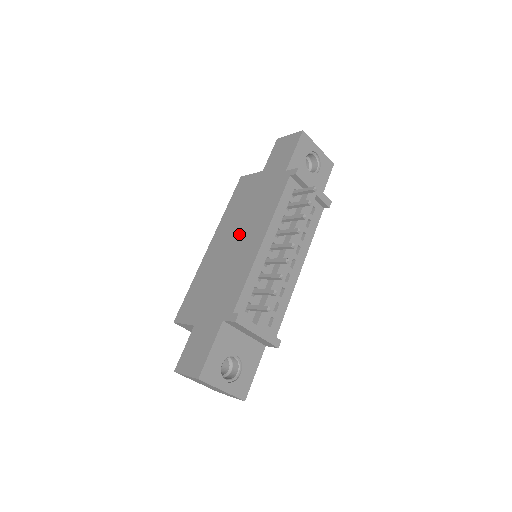
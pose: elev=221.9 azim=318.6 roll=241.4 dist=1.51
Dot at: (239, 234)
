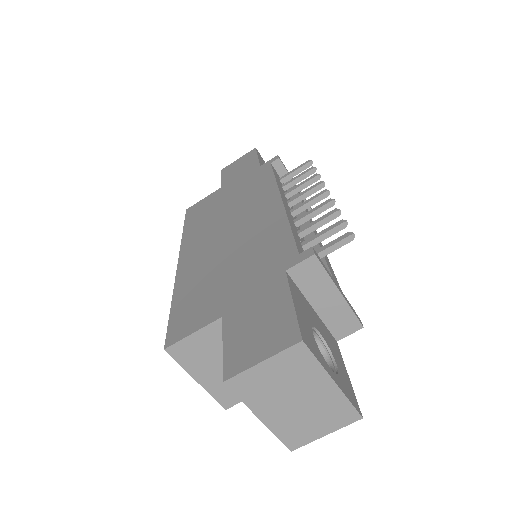
Dot at: (230, 223)
